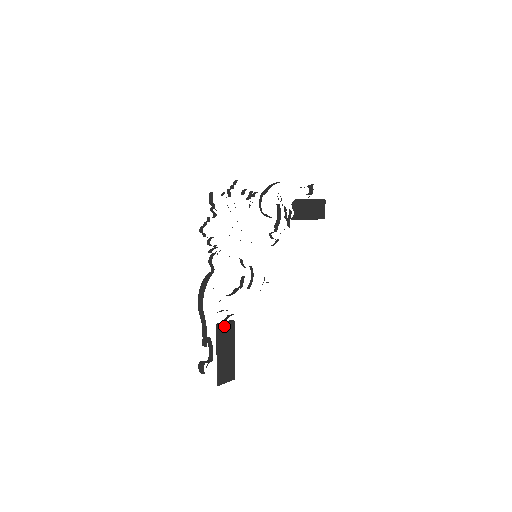
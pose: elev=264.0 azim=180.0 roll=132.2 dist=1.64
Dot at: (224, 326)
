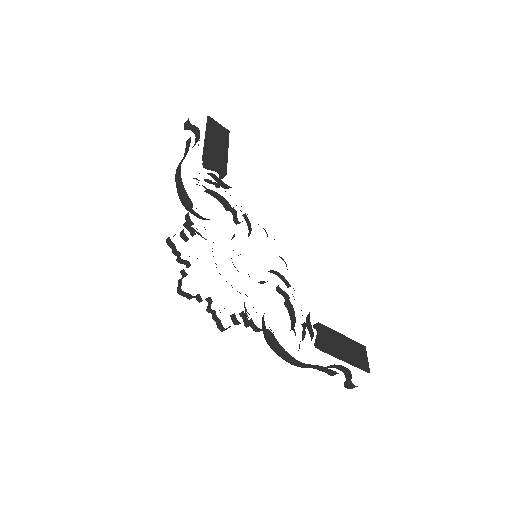
Dot at: (322, 340)
